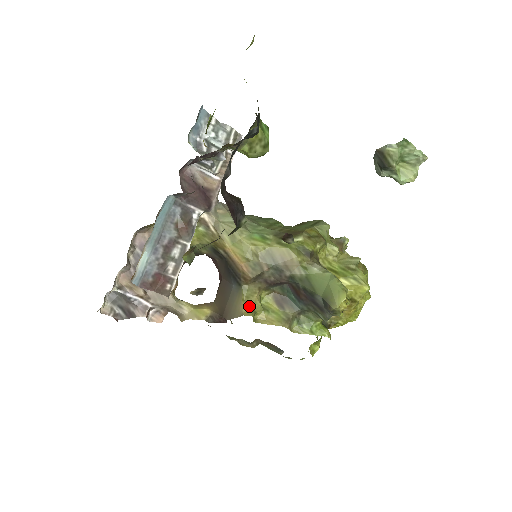
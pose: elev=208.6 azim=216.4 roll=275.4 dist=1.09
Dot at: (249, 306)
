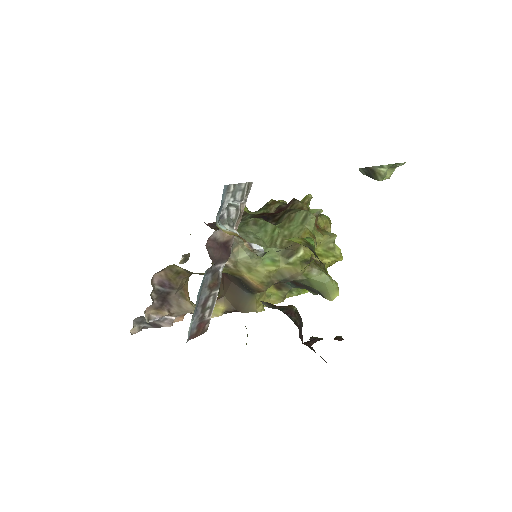
Dot at: (260, 304)
